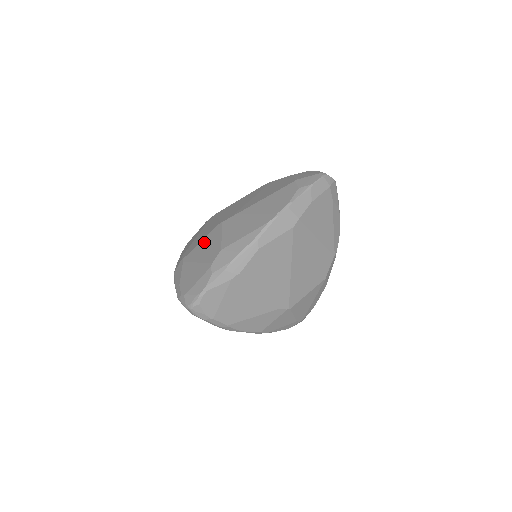
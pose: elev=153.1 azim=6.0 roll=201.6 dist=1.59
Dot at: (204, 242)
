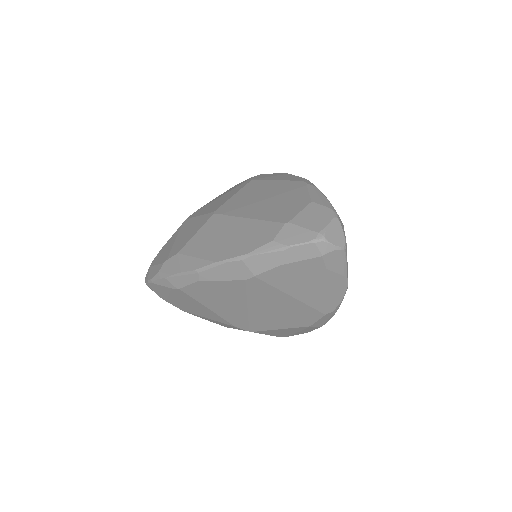
Dot at: (196, 221)
